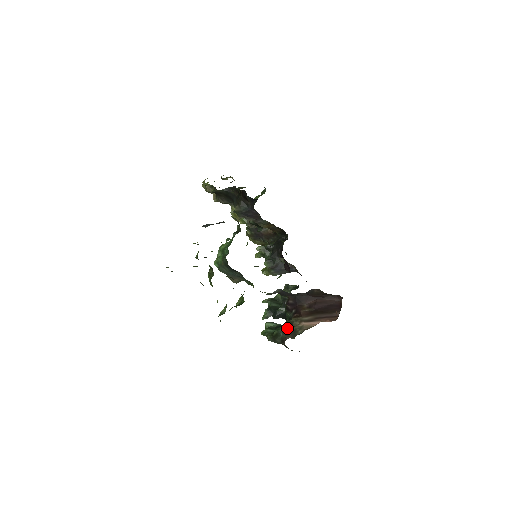
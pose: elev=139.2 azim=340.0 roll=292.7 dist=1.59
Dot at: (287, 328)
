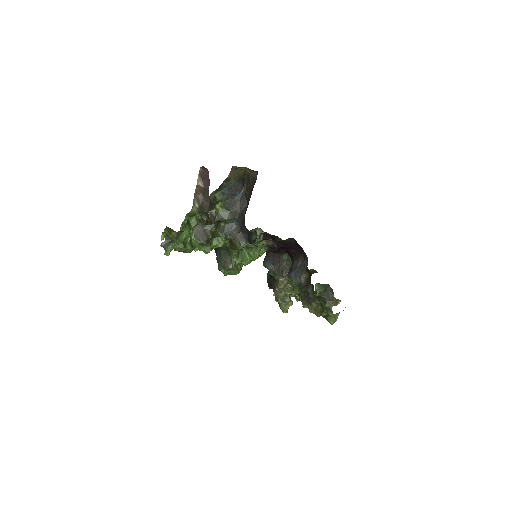
Dot at: occluded
